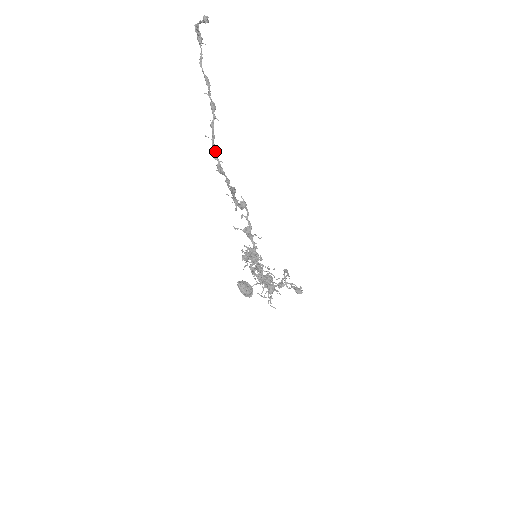
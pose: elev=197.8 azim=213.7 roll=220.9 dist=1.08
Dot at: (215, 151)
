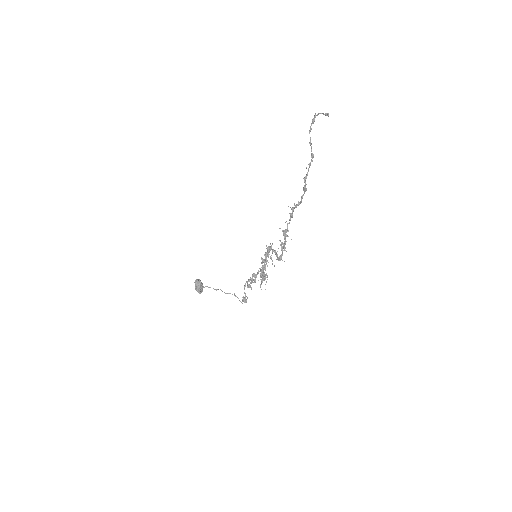
Dot at: occluded
